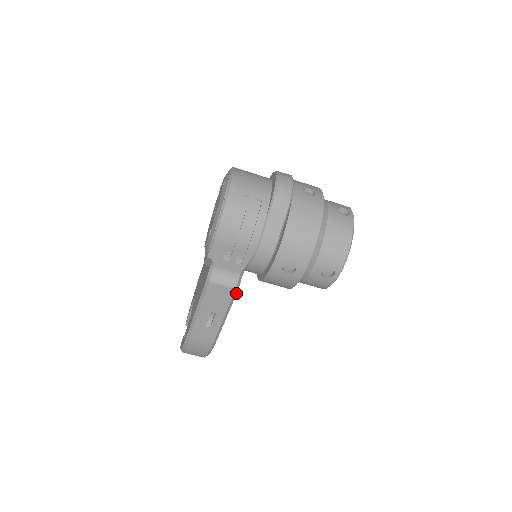
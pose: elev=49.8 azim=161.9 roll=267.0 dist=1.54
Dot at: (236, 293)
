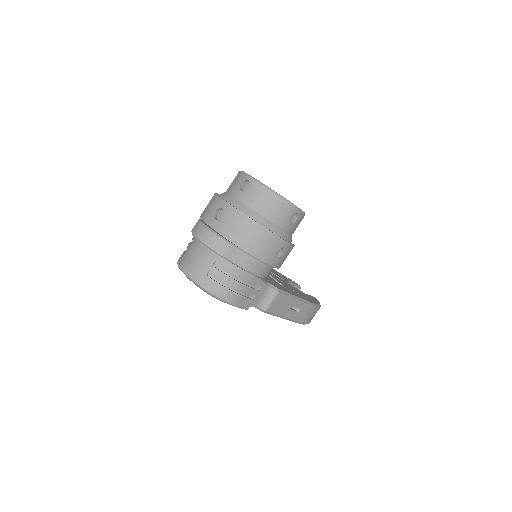
Dot at: (282, 291)
